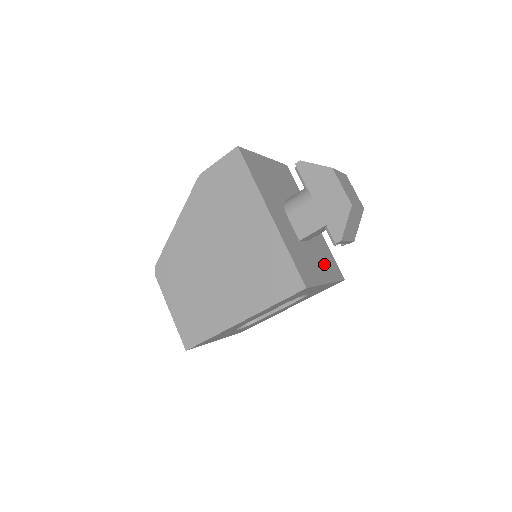
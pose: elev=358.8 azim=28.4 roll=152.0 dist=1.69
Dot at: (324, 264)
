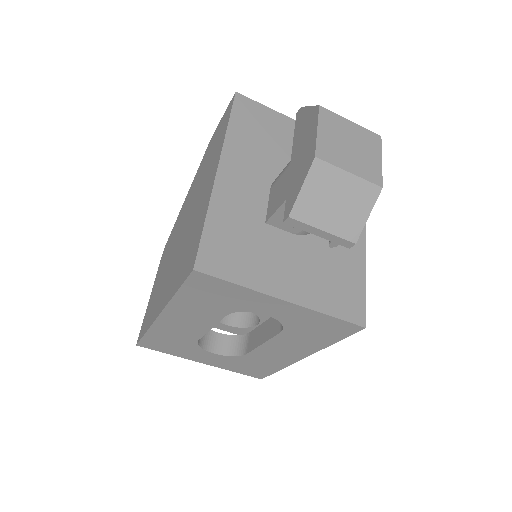
Dot at: (312, 278)
